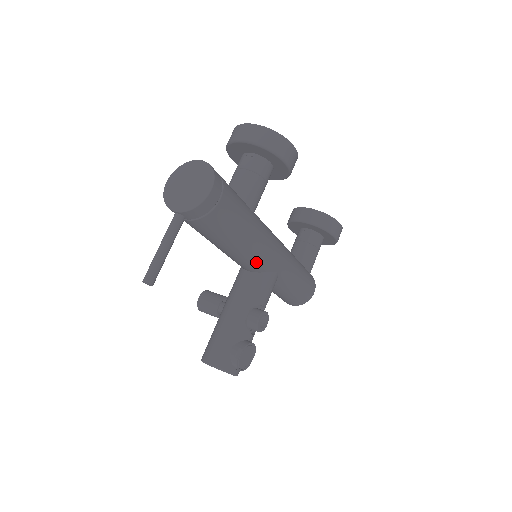
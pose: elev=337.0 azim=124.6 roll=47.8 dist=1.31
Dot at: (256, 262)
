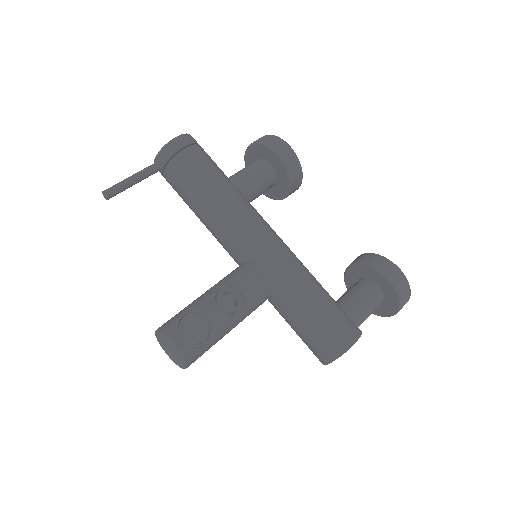
Dot at: (238, 239)
